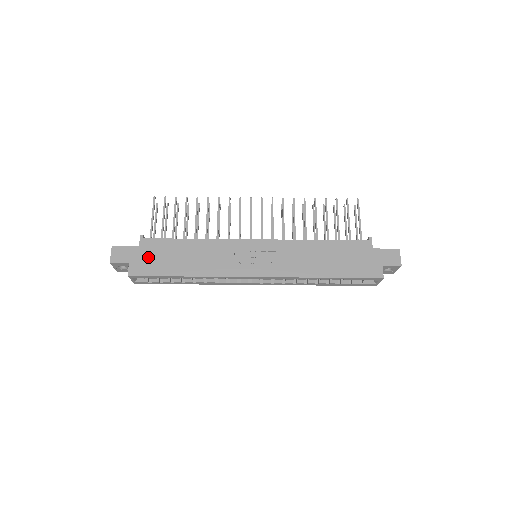
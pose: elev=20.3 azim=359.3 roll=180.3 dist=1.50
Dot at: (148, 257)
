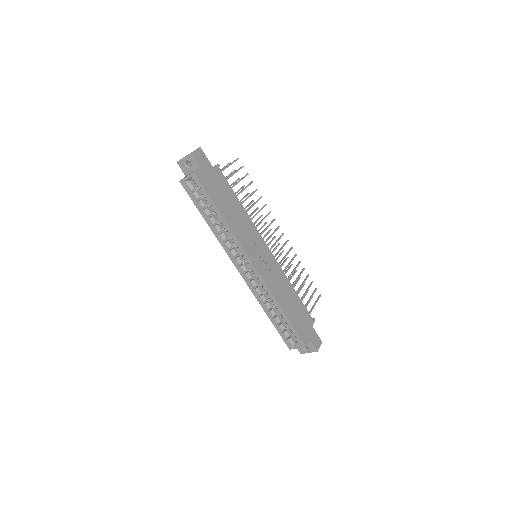
Dot at: (213, 179)
